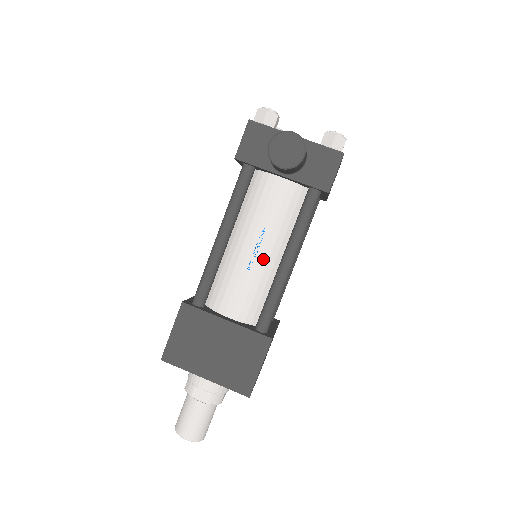
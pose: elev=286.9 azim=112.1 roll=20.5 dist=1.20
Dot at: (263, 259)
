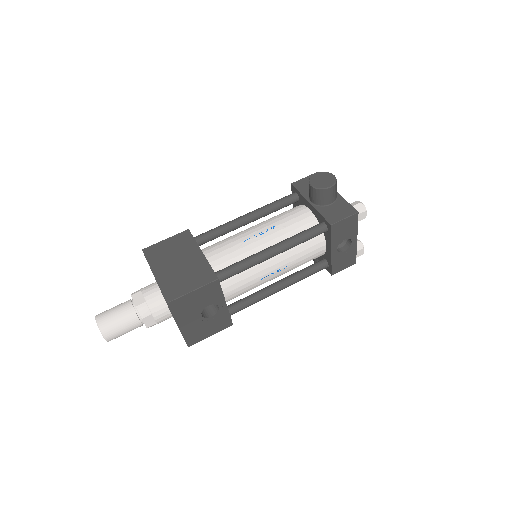
Dot at: (258, 242)
